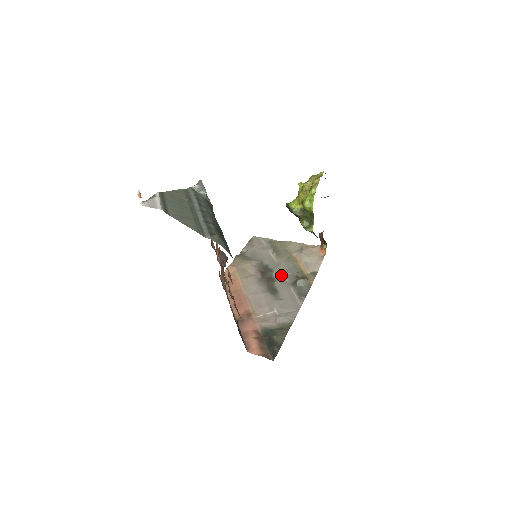
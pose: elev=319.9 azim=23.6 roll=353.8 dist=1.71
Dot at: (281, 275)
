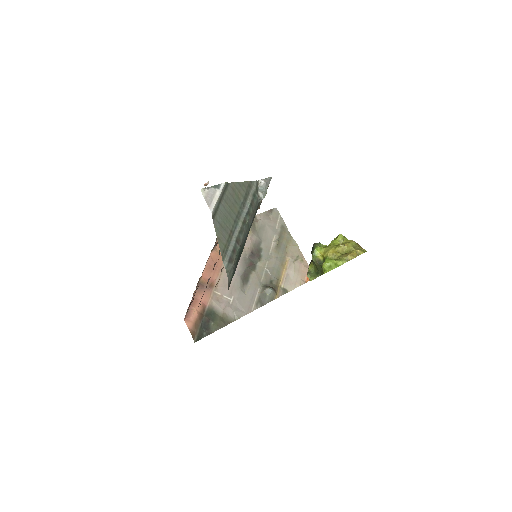
Dot at: (263, 269)
